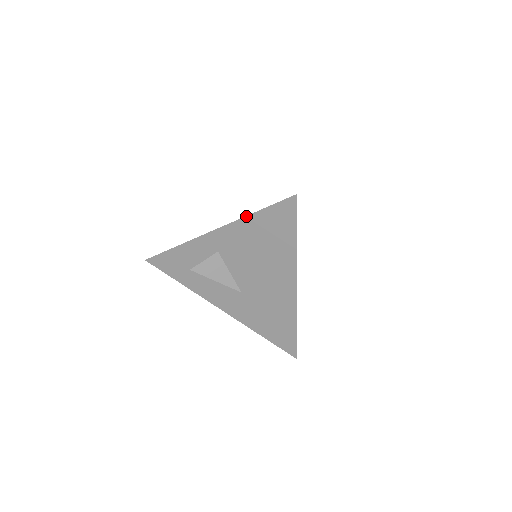
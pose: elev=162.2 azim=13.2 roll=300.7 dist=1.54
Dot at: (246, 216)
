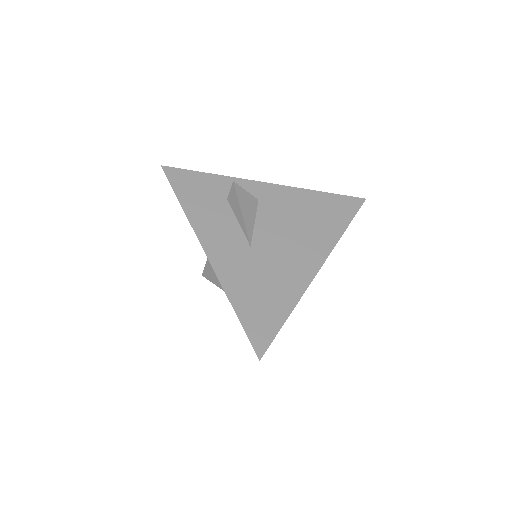
Dot at: (311, 190)
